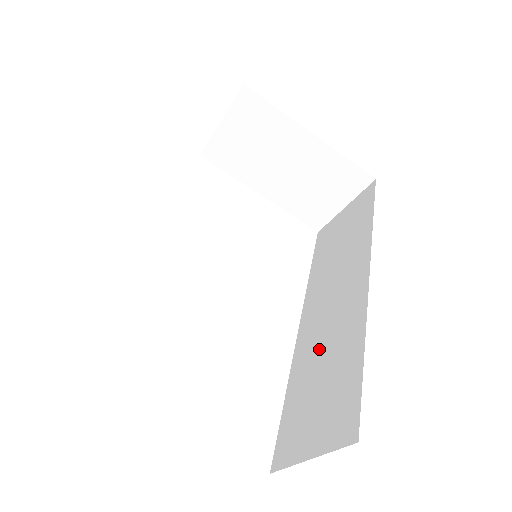
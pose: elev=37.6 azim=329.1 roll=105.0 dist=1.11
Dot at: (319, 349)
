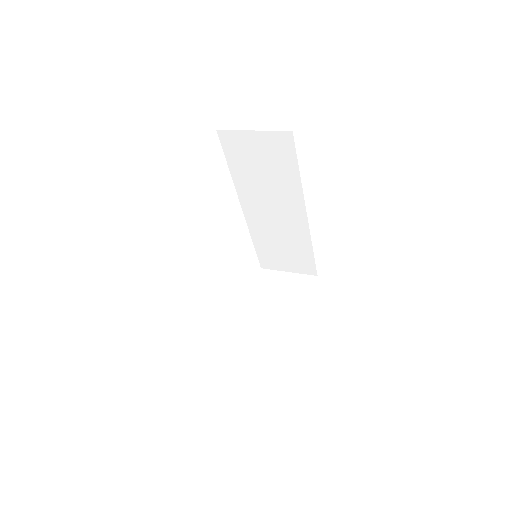
Dot at: (274, 234)
